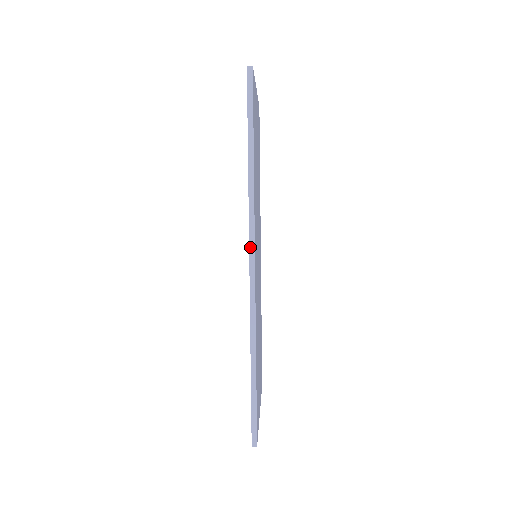
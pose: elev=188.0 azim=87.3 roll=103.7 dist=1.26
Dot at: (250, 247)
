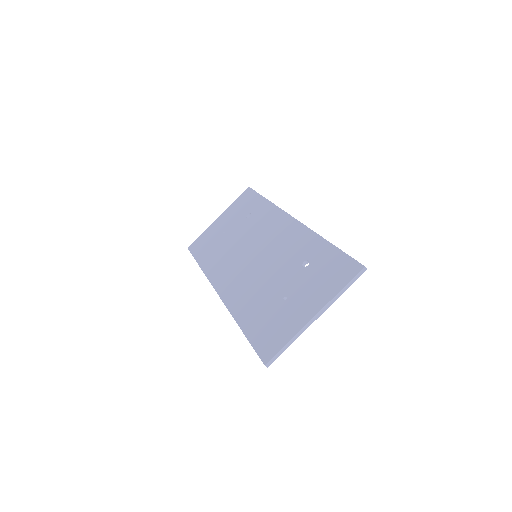
Dot at: (289, 214)
